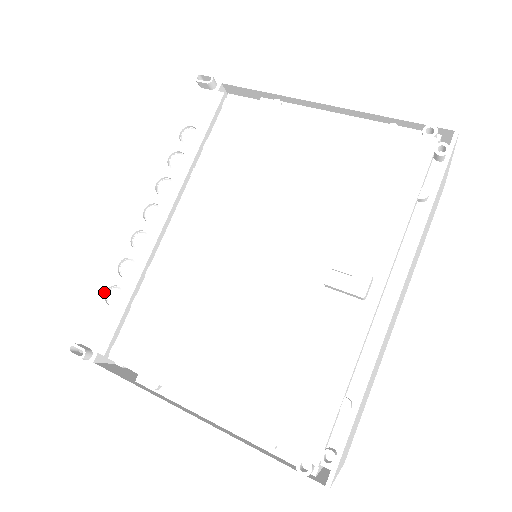
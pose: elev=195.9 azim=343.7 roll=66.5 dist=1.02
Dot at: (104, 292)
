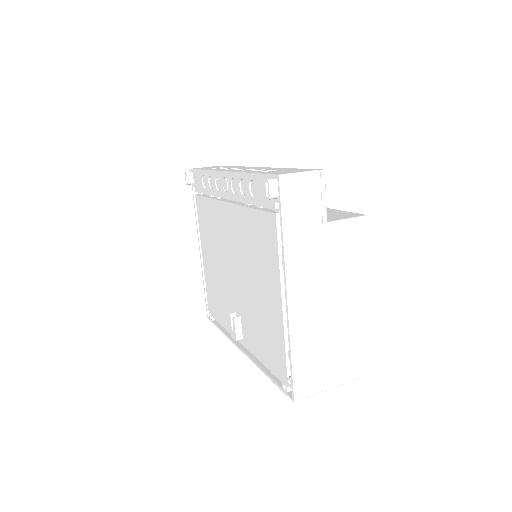
Dot at: (203, 174)
